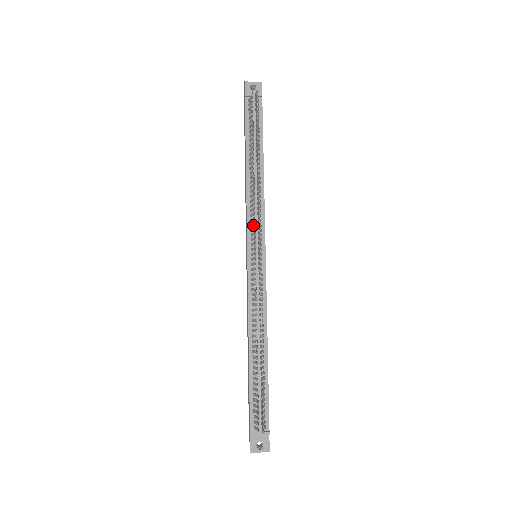
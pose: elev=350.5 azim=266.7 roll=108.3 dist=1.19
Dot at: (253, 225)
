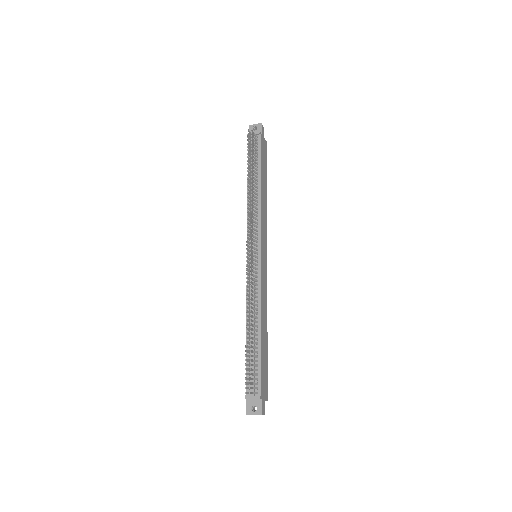
Dot at: (250, 231)
